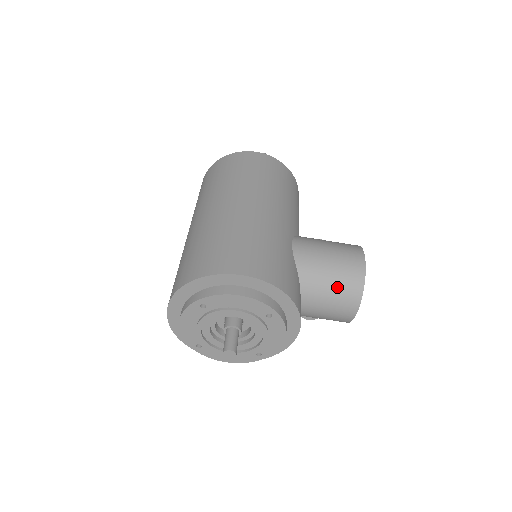
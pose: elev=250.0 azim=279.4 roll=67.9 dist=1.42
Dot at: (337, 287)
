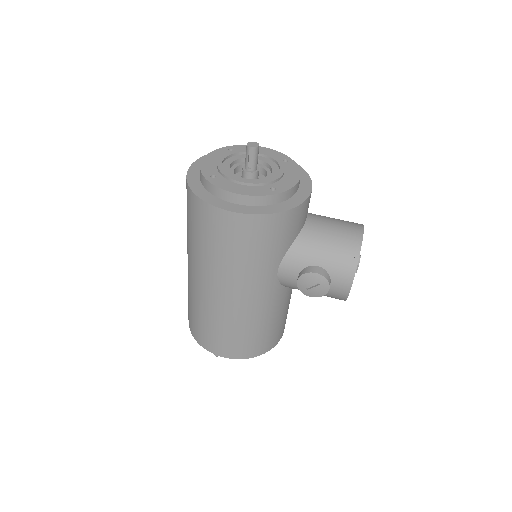
Dot at: (338, 219)
